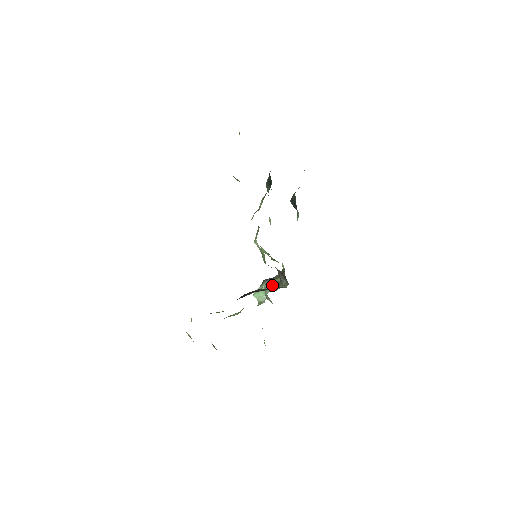
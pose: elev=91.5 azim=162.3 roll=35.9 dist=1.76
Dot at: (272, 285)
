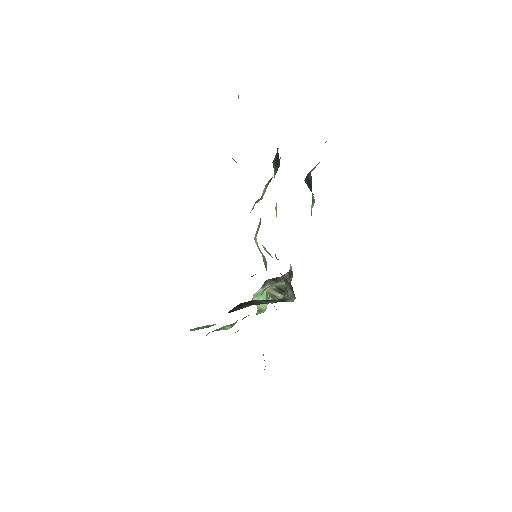
Dot at: (276, 290)
